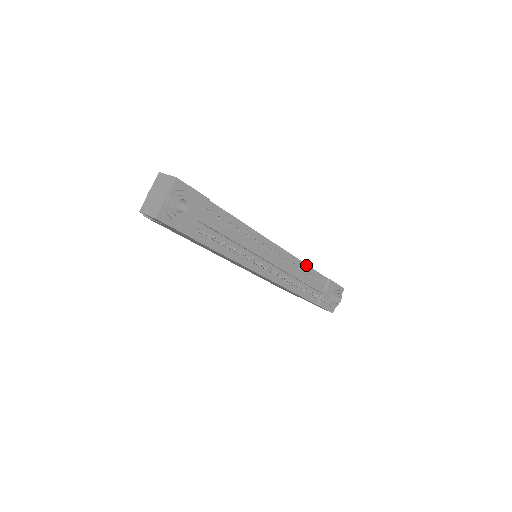
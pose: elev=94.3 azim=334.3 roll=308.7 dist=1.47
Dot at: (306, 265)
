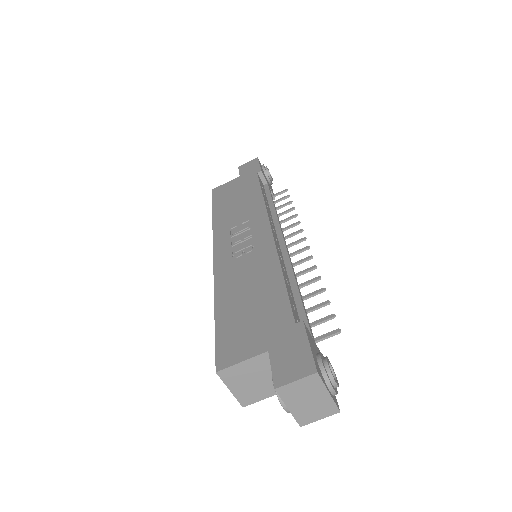
Dot at: (263, 197)
